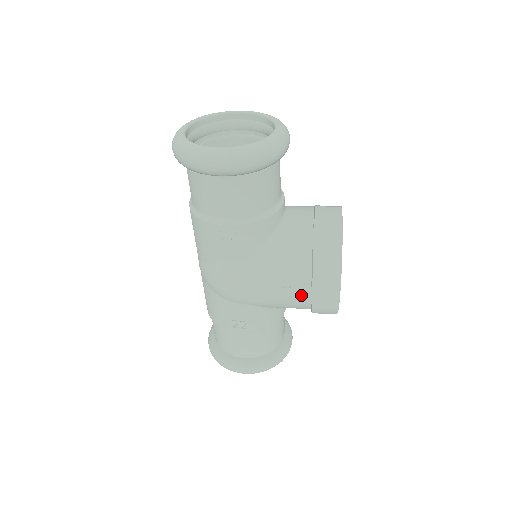
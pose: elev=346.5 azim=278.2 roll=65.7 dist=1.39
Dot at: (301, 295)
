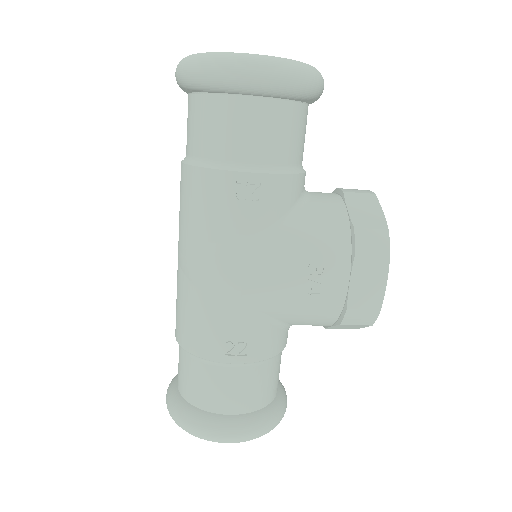
Dot at: (335, 287)
